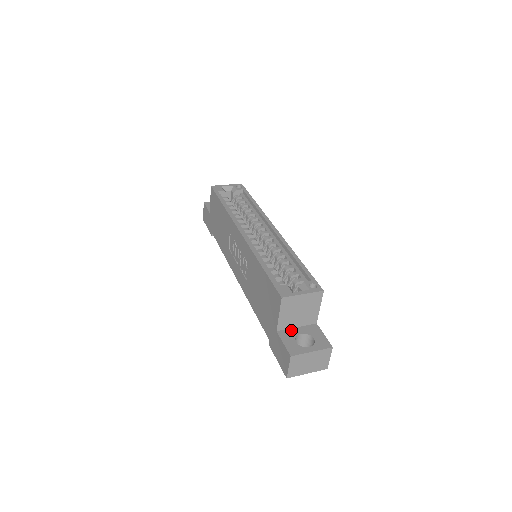
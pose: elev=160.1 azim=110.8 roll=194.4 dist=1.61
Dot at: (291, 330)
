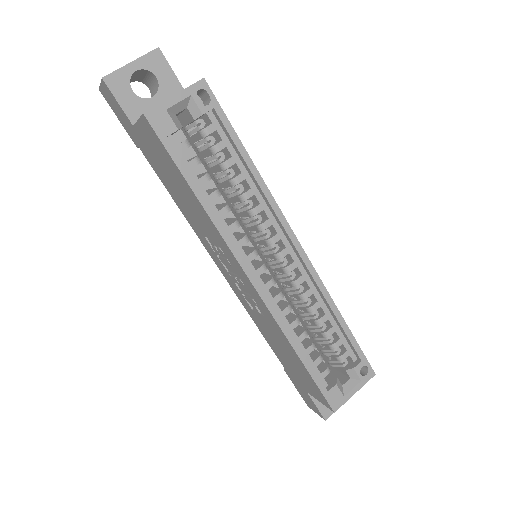
Dot at: occluded
